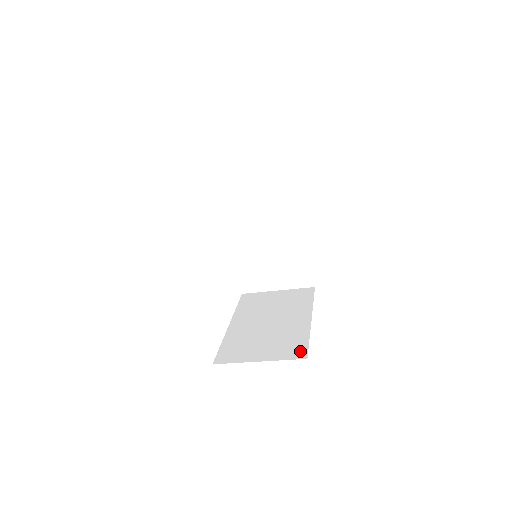
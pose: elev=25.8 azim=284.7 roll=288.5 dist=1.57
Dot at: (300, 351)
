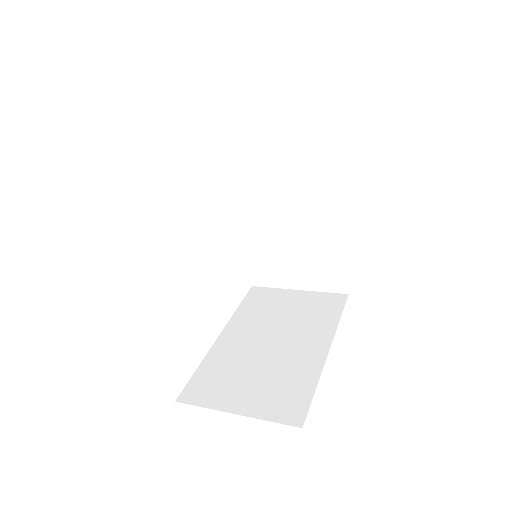
Dot at: (296, 410)
